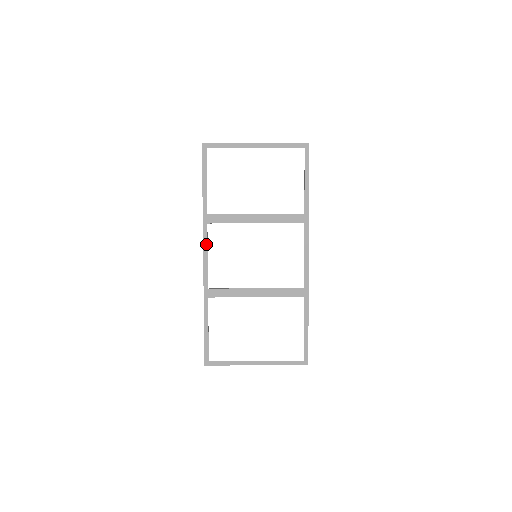
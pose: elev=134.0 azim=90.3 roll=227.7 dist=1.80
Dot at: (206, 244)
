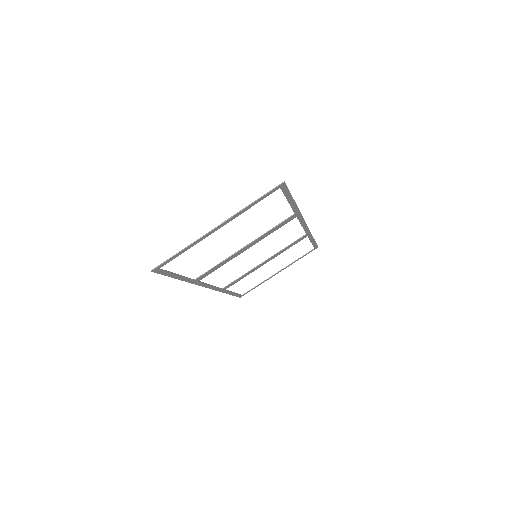
Dot at: (206, 285)
